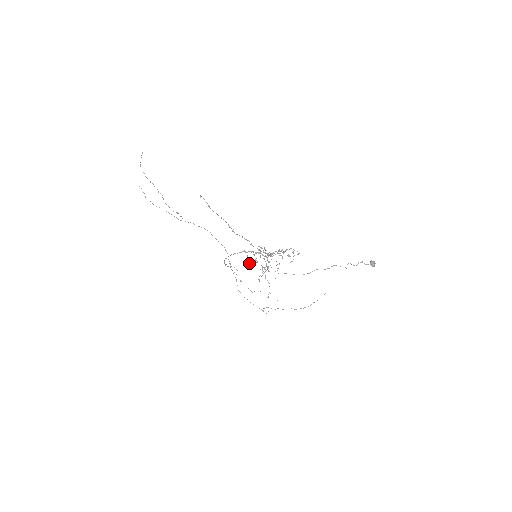
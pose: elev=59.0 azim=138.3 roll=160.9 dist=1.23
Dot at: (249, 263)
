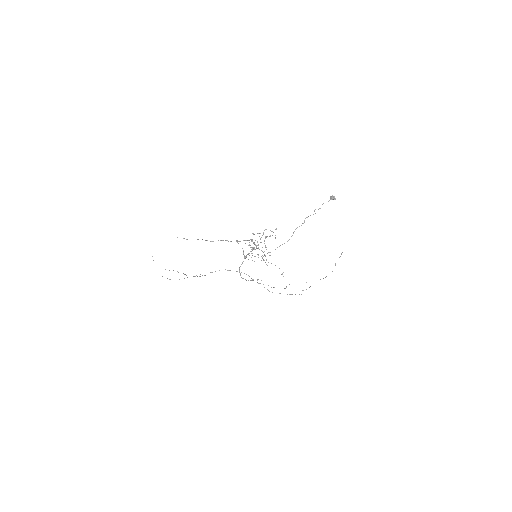
Dot at: occluded
